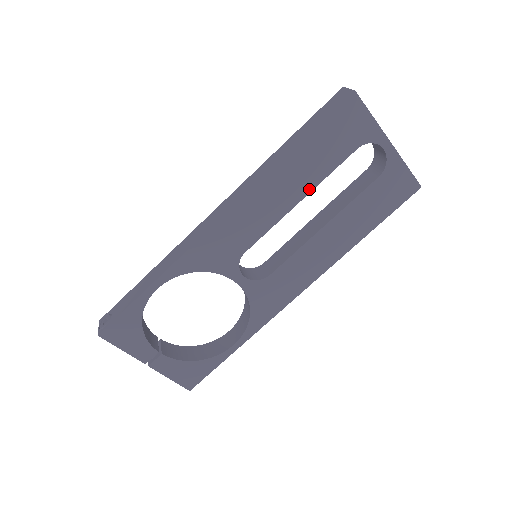
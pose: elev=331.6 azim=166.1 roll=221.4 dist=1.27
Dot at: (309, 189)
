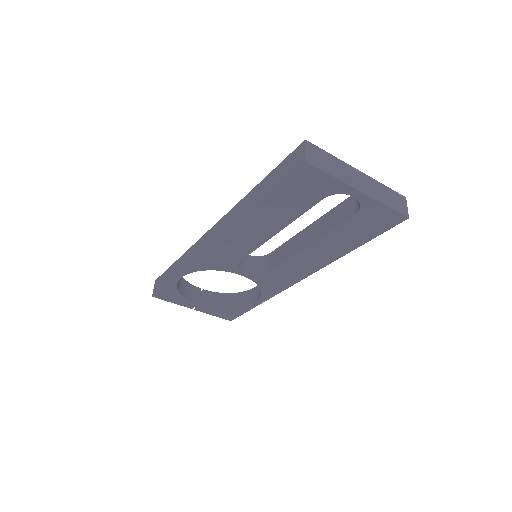
Dot at: (283, 226)
